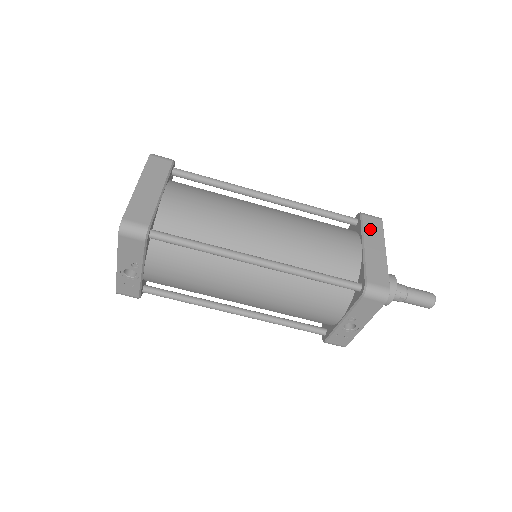
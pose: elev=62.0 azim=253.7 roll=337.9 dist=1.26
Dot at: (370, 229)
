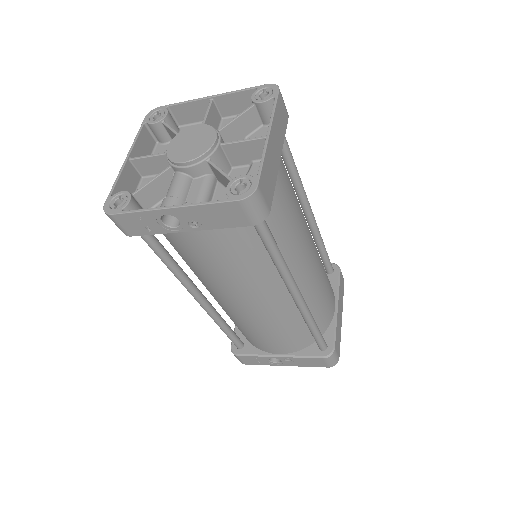
Dot at: (341, 289)
